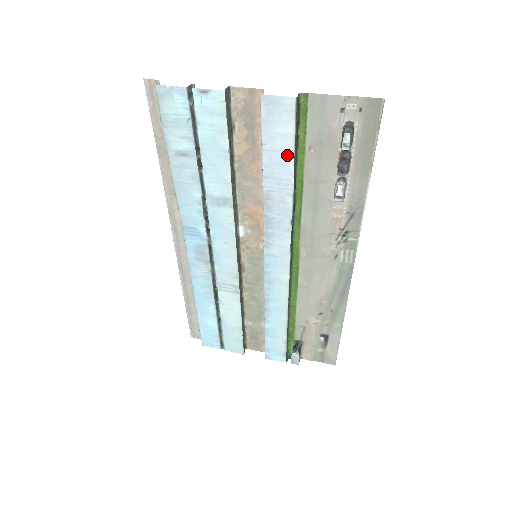
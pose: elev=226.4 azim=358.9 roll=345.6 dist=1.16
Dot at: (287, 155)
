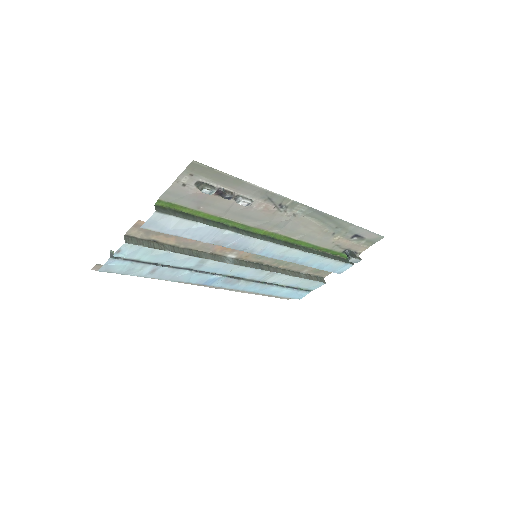
Dot at: (193, 225)
